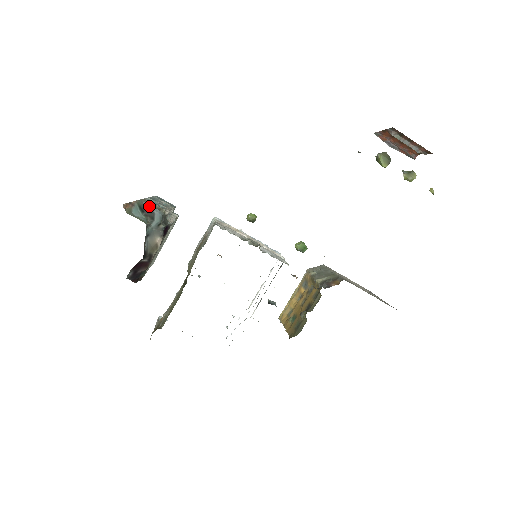
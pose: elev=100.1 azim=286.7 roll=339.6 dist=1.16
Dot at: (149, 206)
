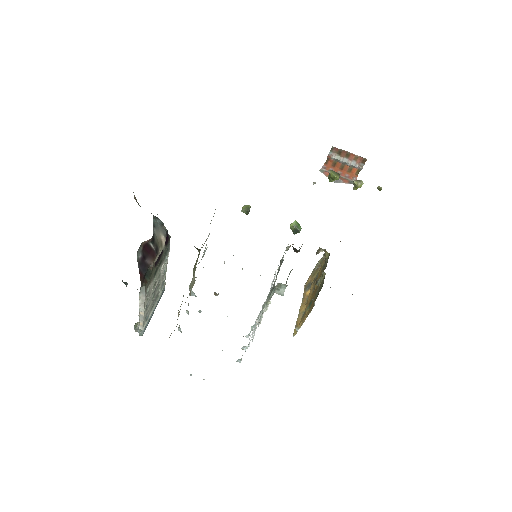
Dot at: occluded
